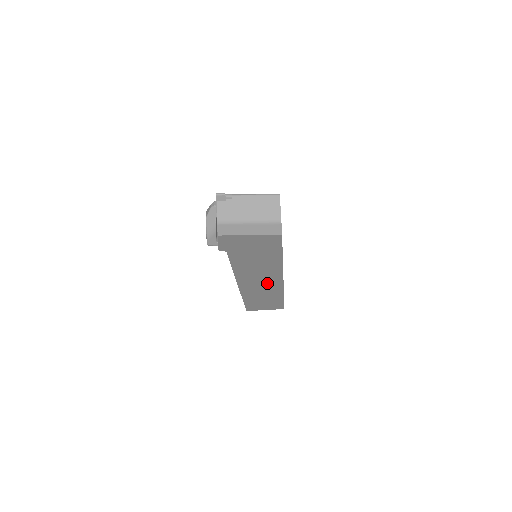
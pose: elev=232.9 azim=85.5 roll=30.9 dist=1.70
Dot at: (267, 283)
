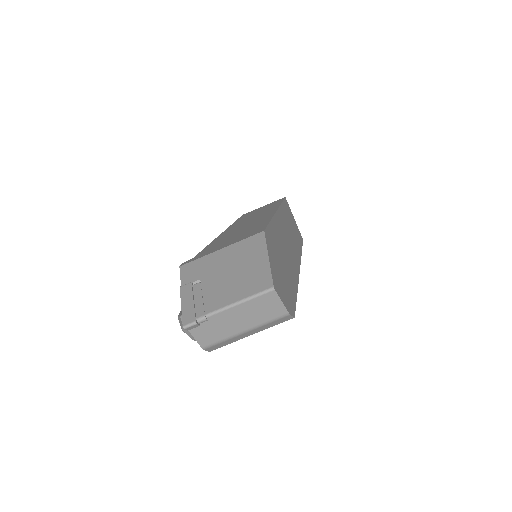
Dot at: occluded
